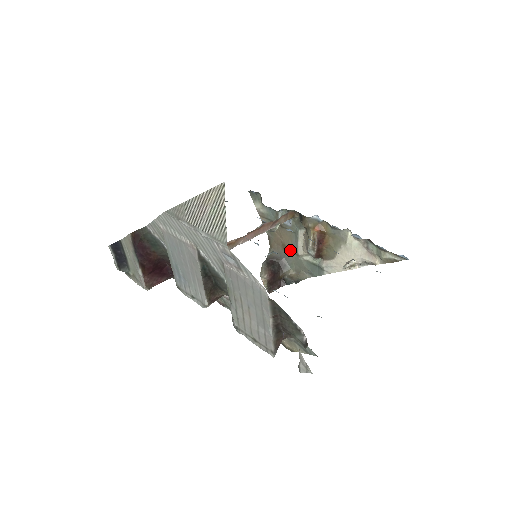
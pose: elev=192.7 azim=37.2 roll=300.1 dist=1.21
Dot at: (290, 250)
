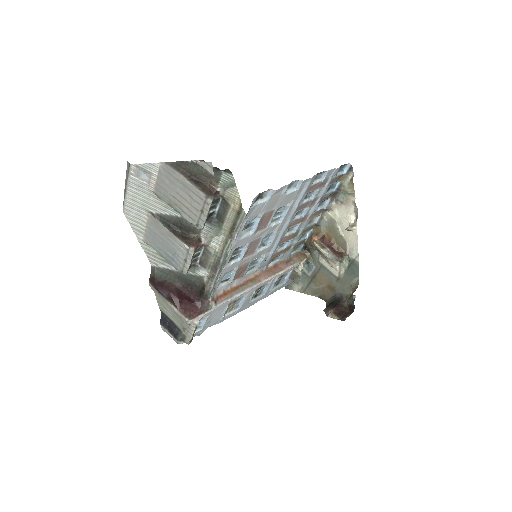
Dot at: (333, 283)
